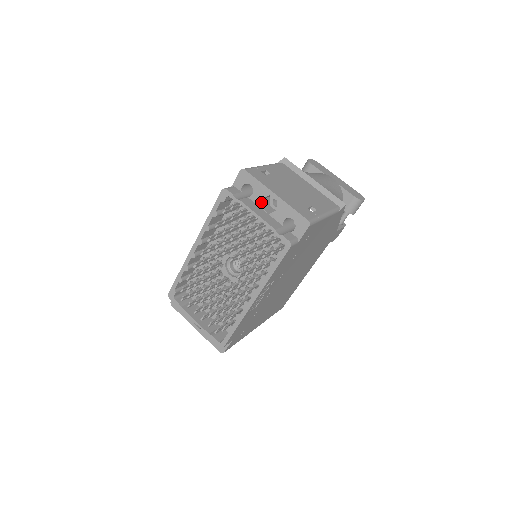
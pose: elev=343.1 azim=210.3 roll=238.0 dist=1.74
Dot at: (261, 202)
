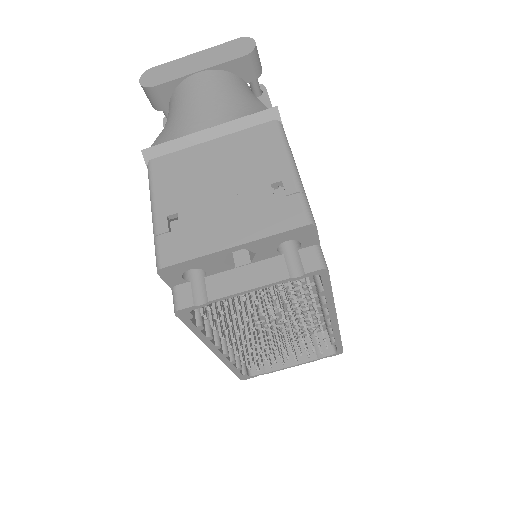
Dot at: (226, 266)
